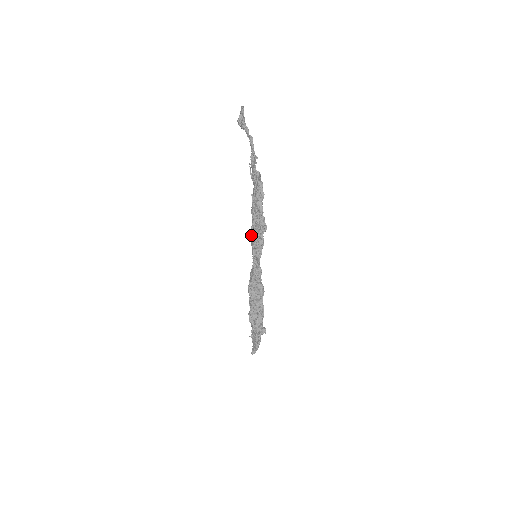
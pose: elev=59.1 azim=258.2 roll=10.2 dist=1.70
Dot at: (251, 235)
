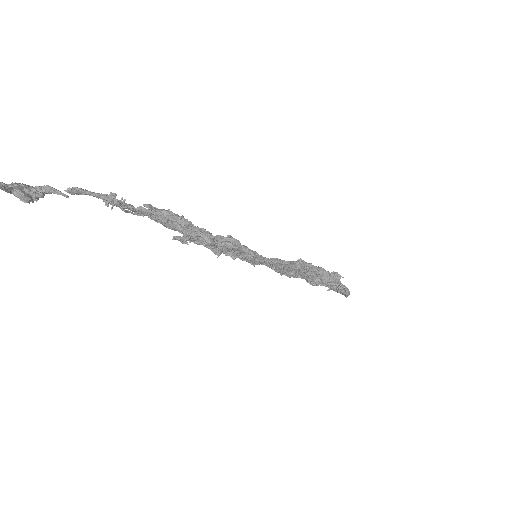
Dot at: occluded
